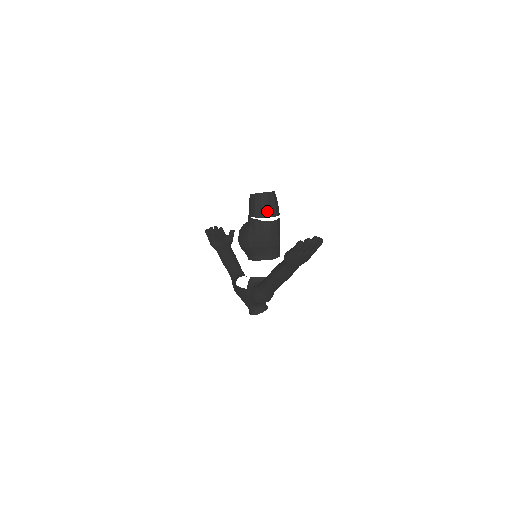
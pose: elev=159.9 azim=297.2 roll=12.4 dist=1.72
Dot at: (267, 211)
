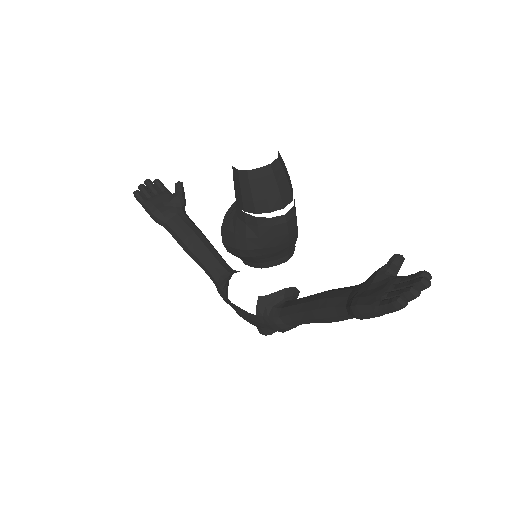
Dot at: (277, 199)
